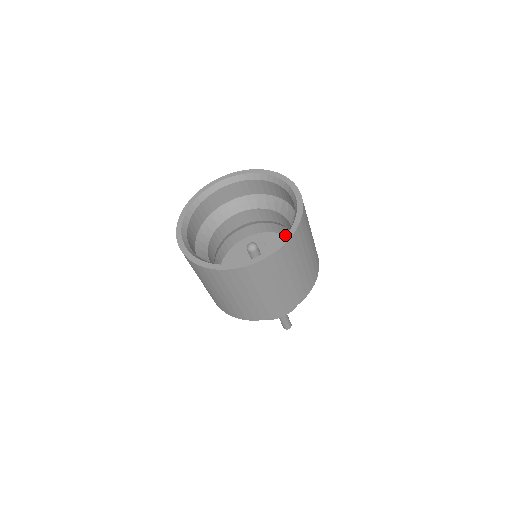
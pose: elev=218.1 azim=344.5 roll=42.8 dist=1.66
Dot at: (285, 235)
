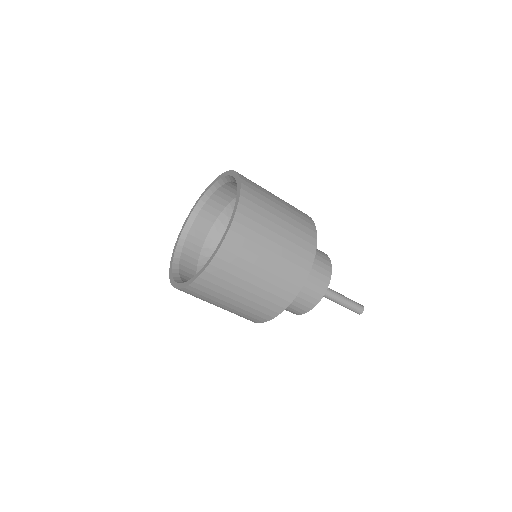
Dot at: occluded
